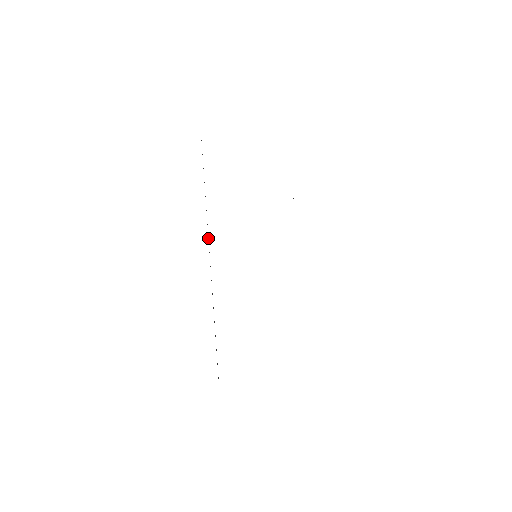
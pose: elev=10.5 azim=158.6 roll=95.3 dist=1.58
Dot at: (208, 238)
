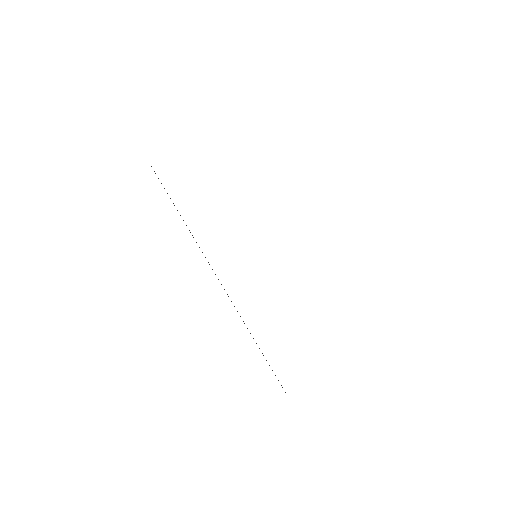
Dot at: occluded
